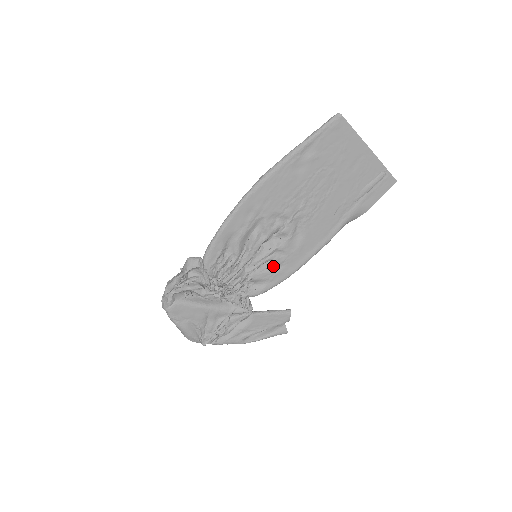
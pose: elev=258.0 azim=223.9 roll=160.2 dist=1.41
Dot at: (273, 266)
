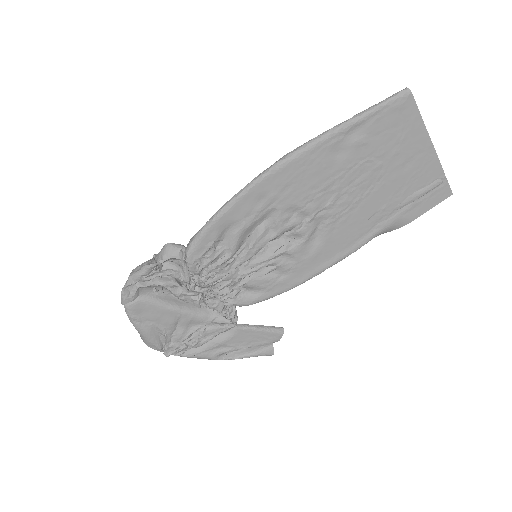
Dot at: (275, 272)
